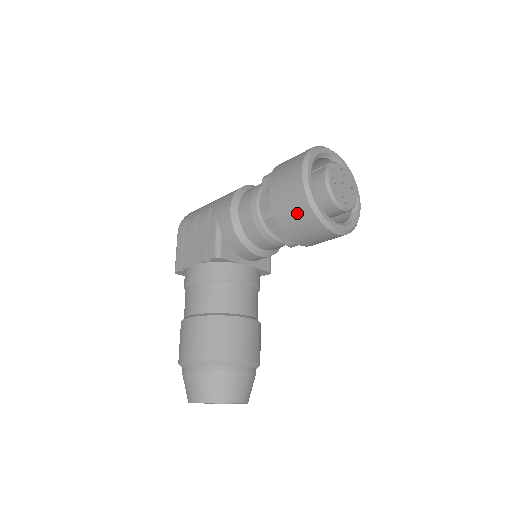
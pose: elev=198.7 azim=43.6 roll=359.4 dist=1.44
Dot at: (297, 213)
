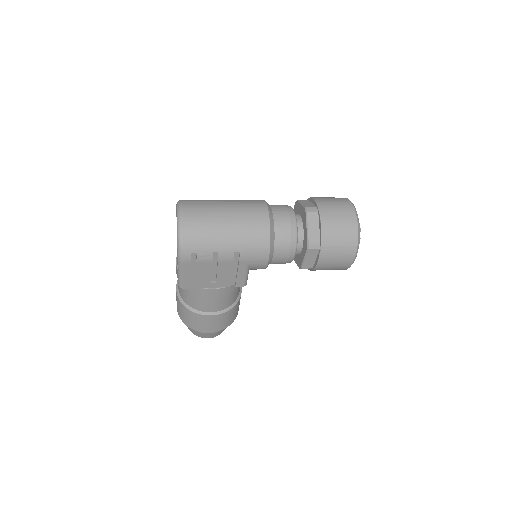
Dot at: occluded
